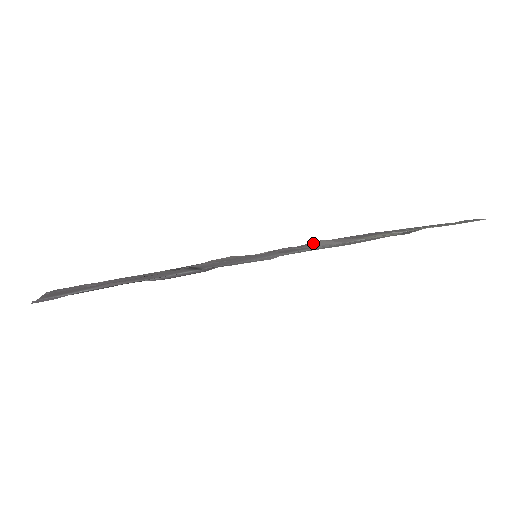
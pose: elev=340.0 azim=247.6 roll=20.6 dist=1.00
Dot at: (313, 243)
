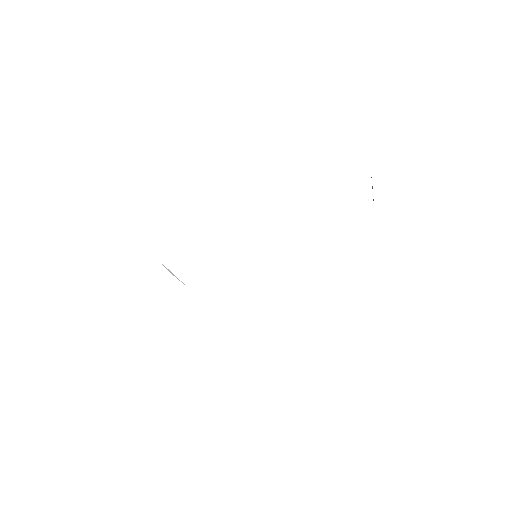
Dot at: occluded
